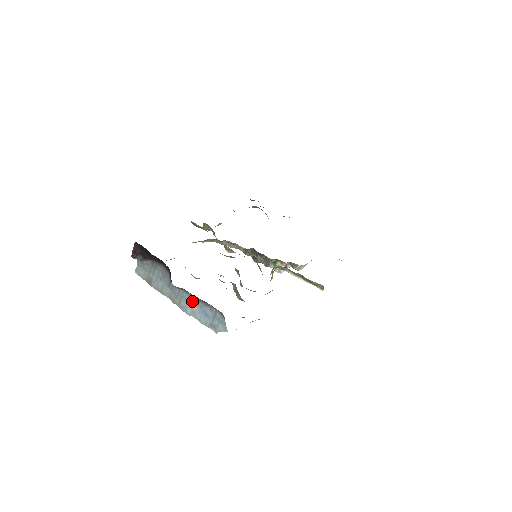
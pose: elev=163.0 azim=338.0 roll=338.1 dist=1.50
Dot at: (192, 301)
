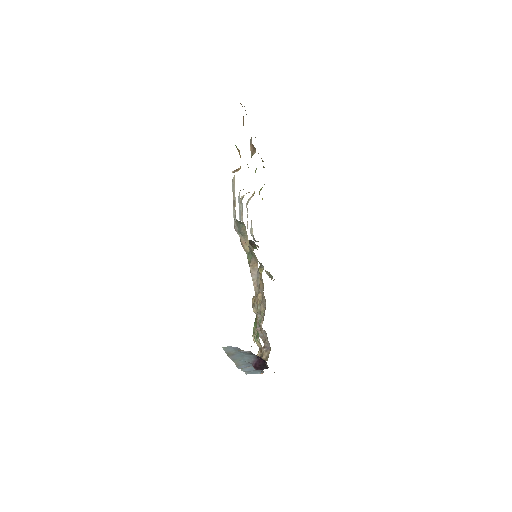
Dot at: (251, 366)
